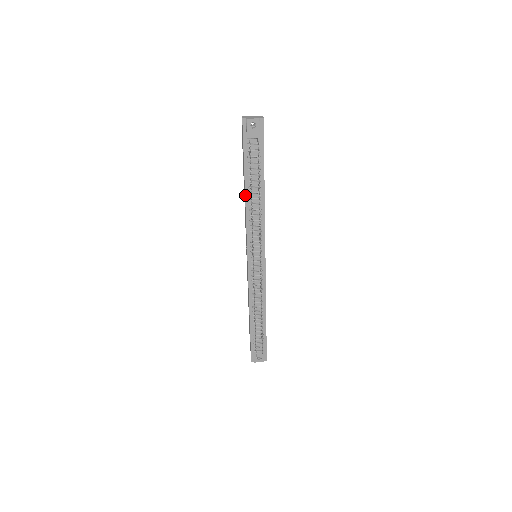
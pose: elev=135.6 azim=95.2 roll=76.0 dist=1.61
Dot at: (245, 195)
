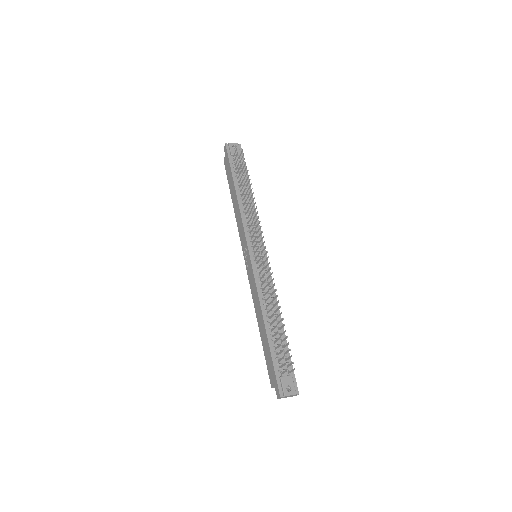
Dot at: (236, 195)
